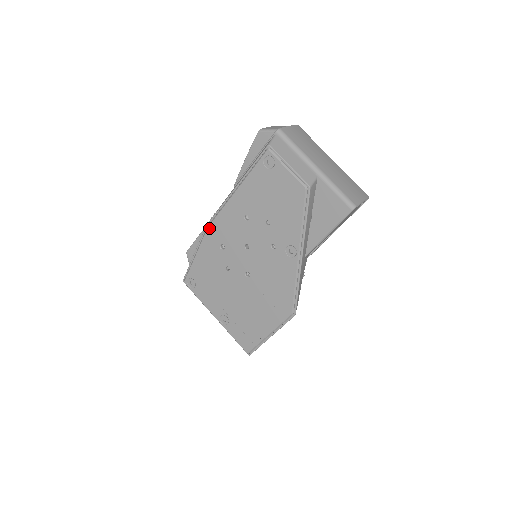
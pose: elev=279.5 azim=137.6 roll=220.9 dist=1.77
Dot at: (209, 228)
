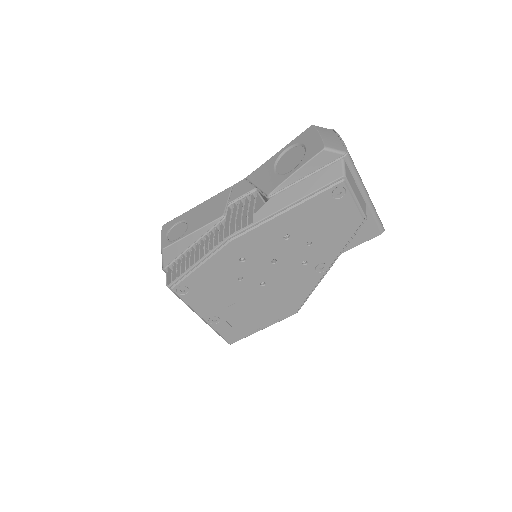
Dot at: (233, 242)
